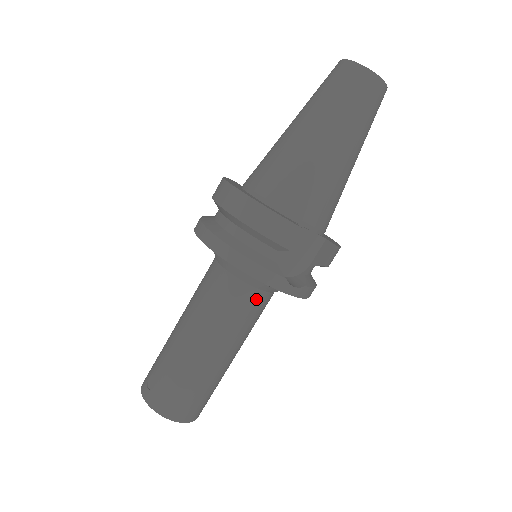
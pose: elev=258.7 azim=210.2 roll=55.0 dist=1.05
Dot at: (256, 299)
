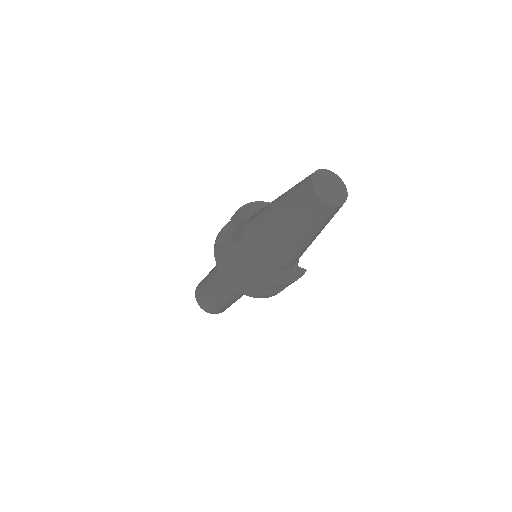
Dot at: occluded
